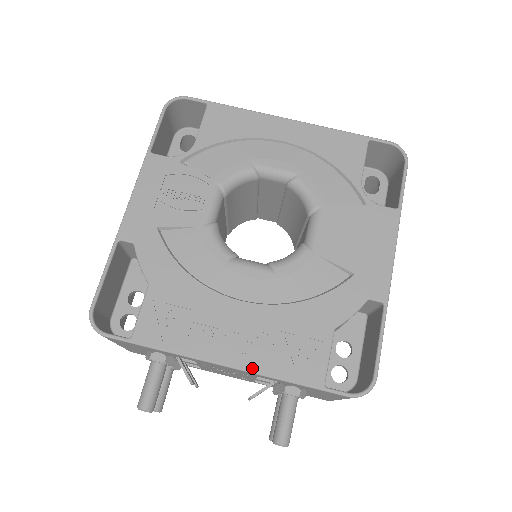
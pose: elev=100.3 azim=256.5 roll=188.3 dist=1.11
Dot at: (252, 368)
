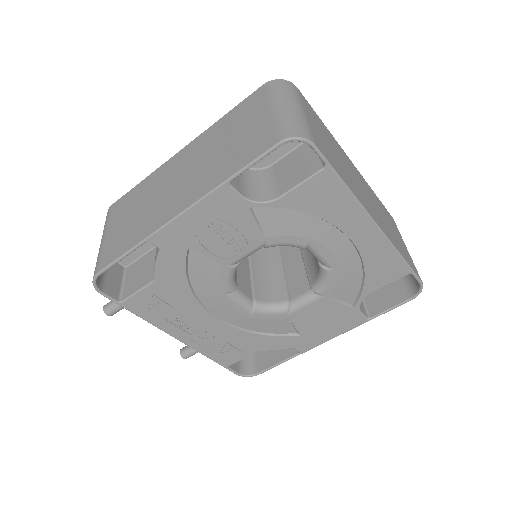
Dot at: (193, 347)
